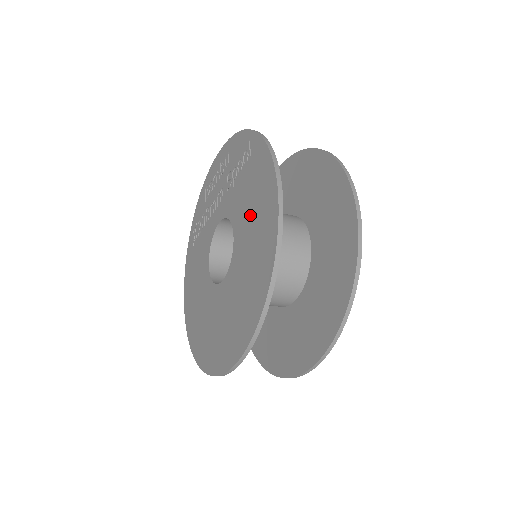
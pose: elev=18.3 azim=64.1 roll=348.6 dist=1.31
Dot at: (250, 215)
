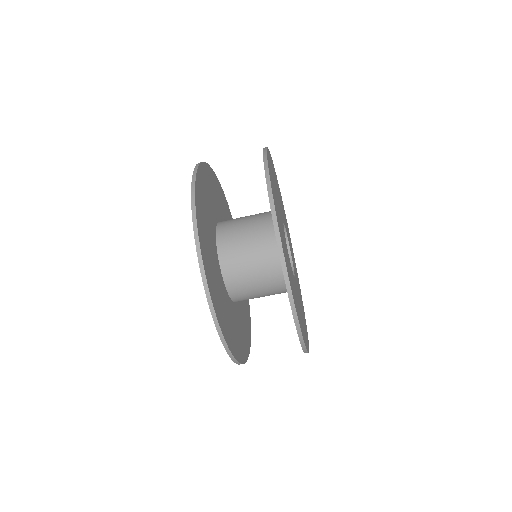
Dot at: occluded
